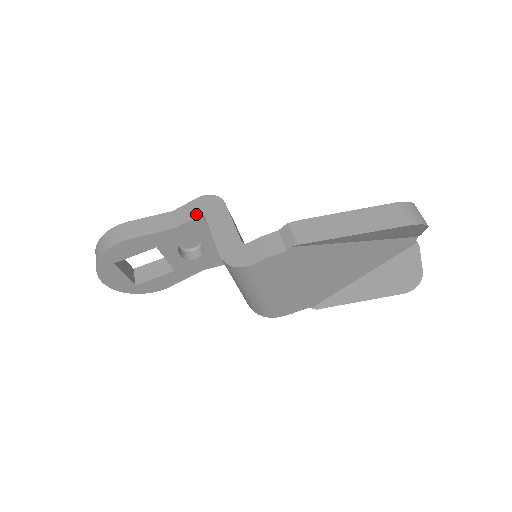
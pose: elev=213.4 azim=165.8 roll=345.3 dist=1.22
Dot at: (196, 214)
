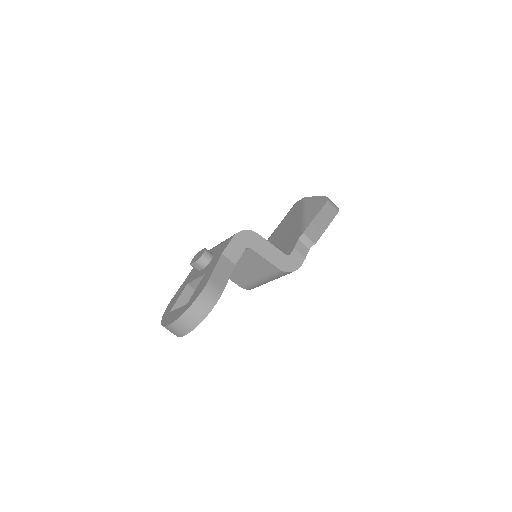
Dot at: (243, 249)
